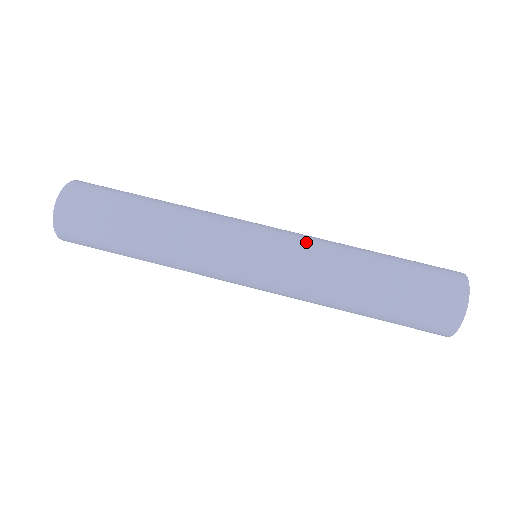
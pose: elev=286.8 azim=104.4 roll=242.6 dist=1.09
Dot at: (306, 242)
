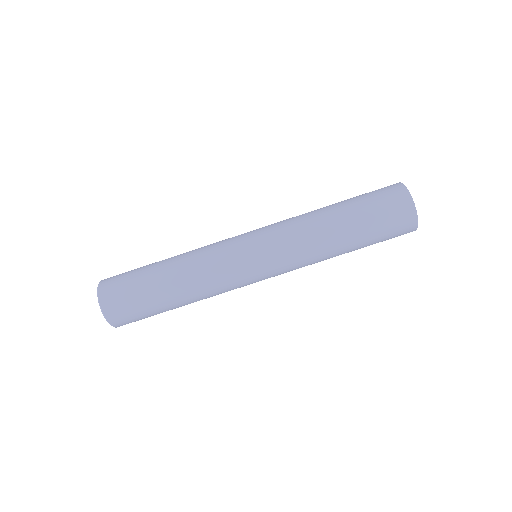
Dot at: (282, 222)
